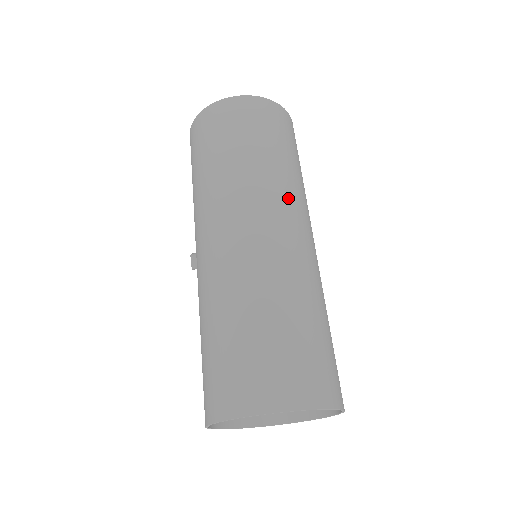
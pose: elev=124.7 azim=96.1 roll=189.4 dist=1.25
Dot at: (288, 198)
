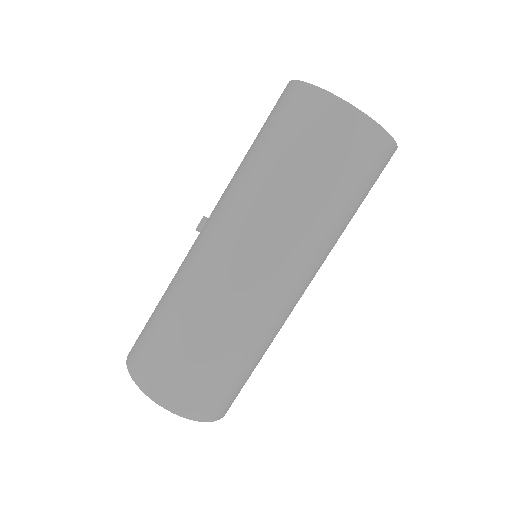
Dot at: (310, 254)
